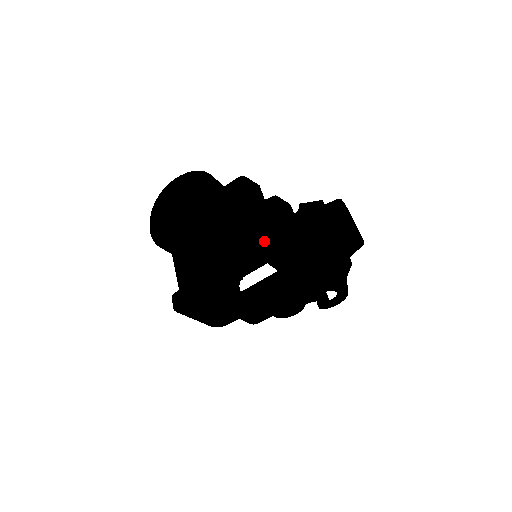
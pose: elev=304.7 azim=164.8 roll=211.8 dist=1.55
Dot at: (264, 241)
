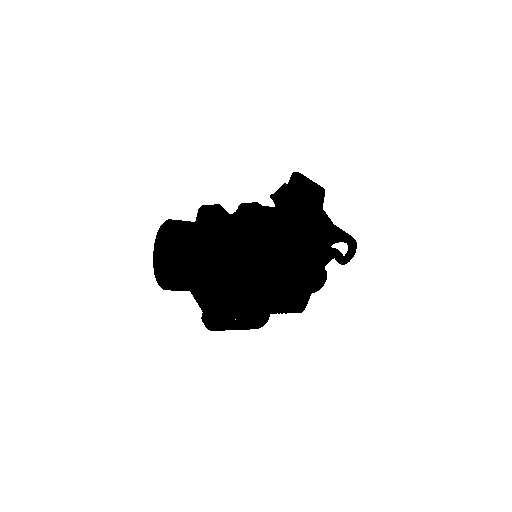
Dot at: (226, 237)
